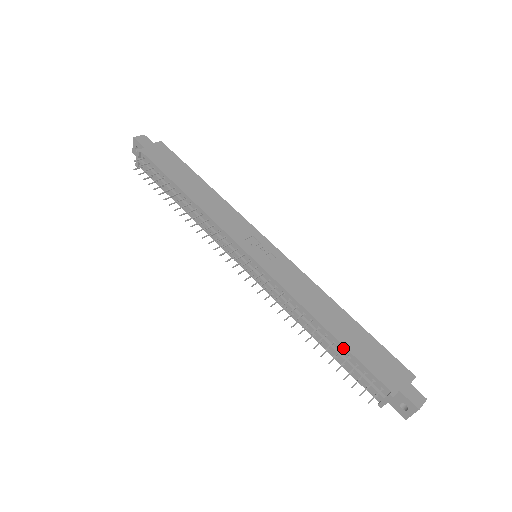
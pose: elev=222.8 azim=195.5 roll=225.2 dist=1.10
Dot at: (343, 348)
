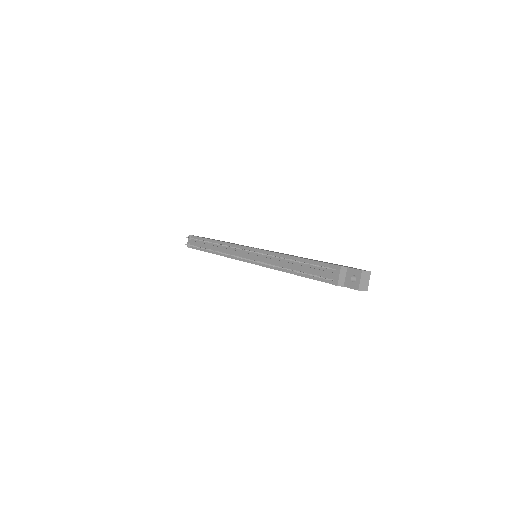
Dot at: (307, 261)
